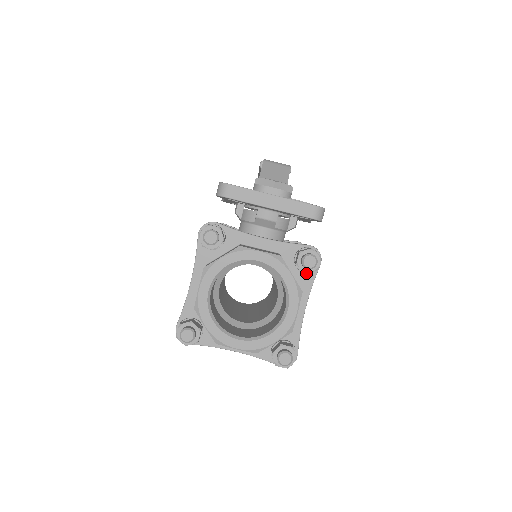
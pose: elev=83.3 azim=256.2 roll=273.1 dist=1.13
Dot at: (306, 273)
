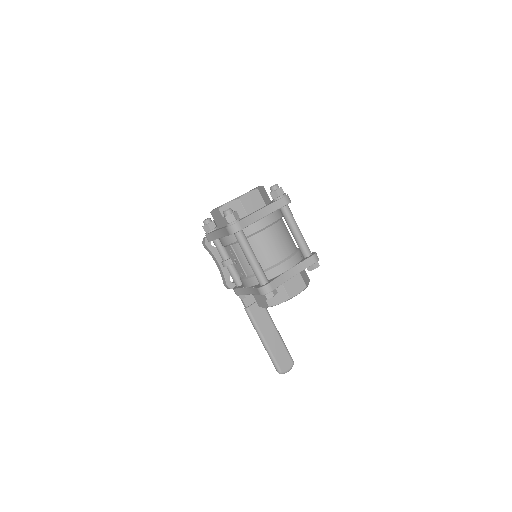
Dot at: occluded
